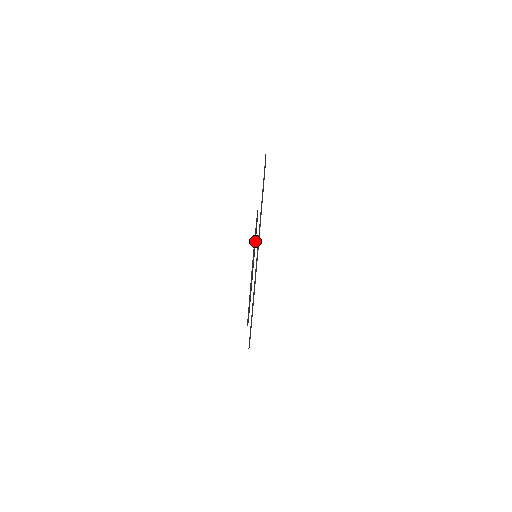
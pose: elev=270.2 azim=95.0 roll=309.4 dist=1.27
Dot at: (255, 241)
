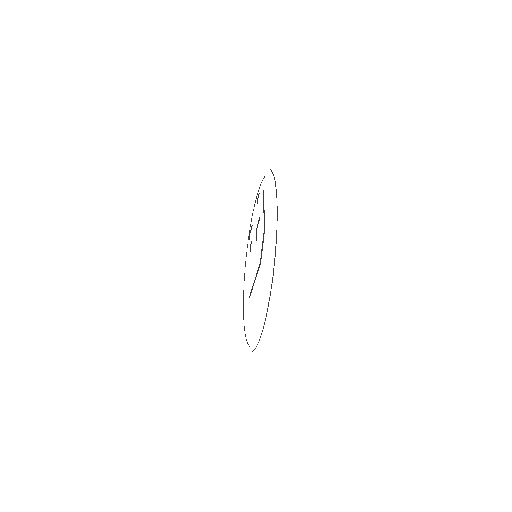
Dot at: (252, 286)
